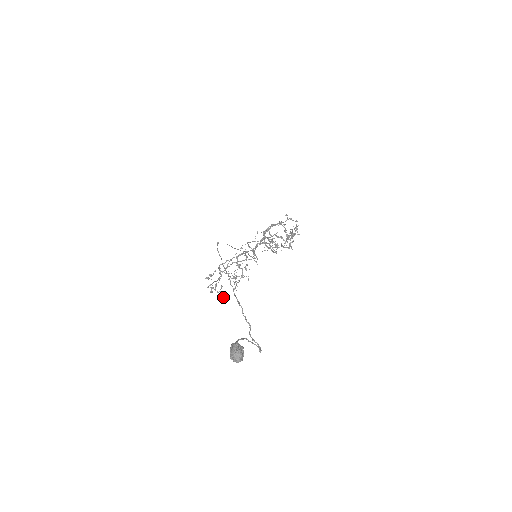
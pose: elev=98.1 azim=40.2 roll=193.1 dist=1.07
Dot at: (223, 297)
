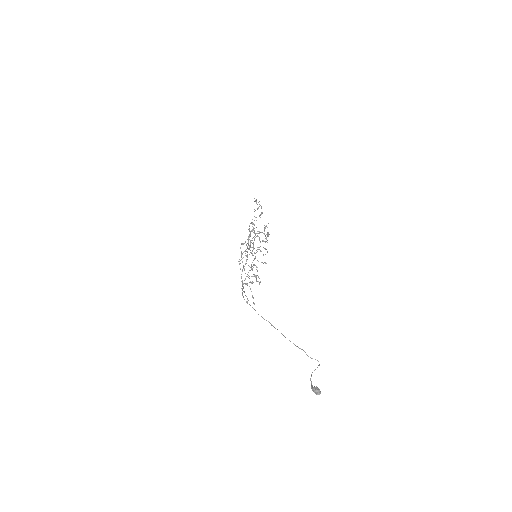
Dot at: occluded
